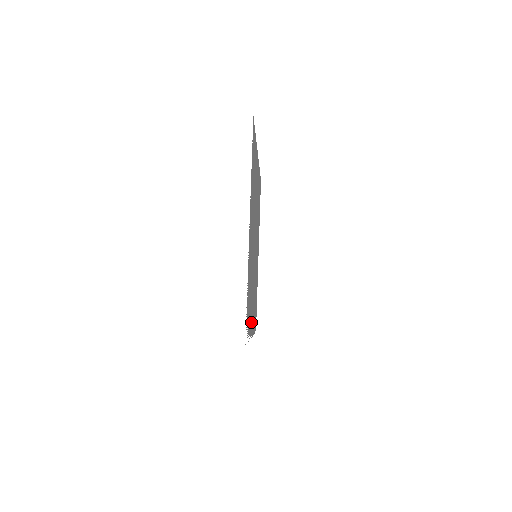
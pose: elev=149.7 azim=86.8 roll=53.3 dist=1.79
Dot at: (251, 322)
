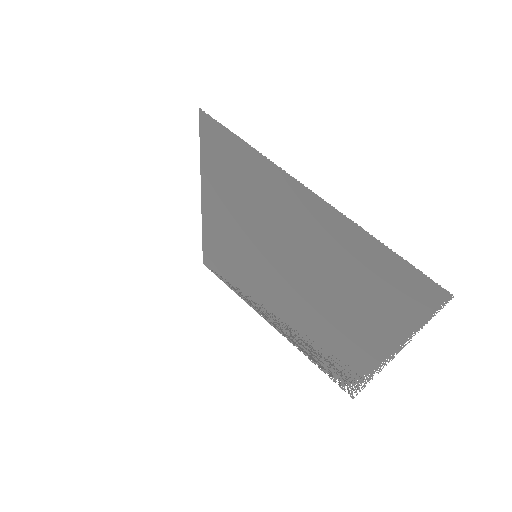
Dot at: (286, 330)
